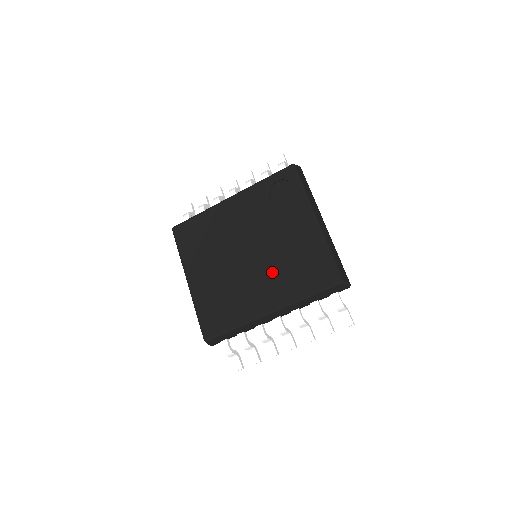
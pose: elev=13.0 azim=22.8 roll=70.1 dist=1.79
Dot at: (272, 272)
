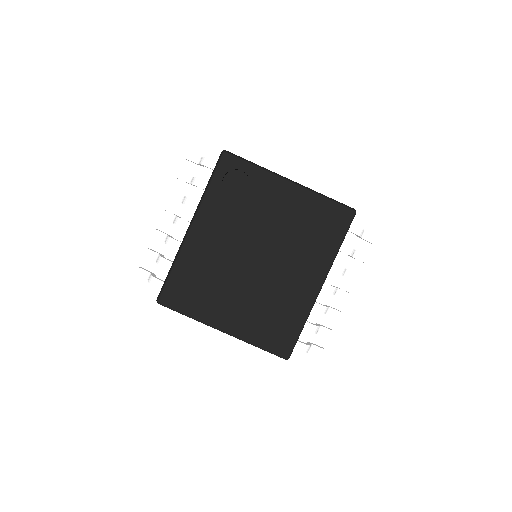
Dot at: (293, 255)
